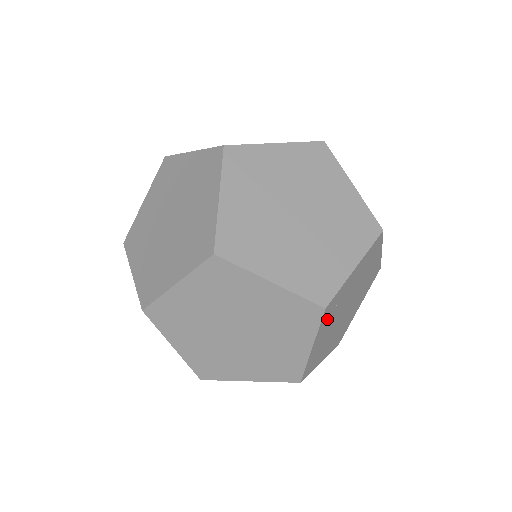
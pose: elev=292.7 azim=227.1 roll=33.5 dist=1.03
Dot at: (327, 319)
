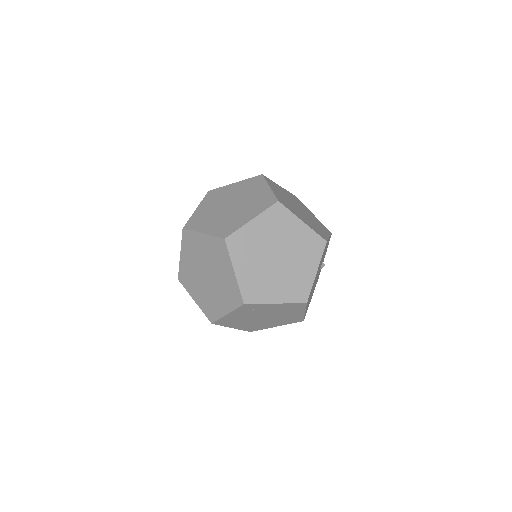
Dot at: (244, 310)
